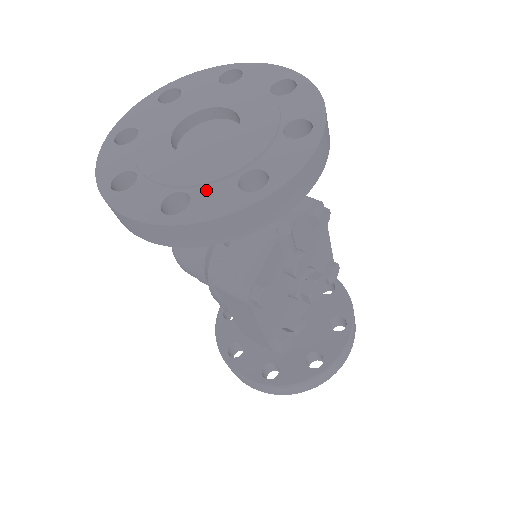
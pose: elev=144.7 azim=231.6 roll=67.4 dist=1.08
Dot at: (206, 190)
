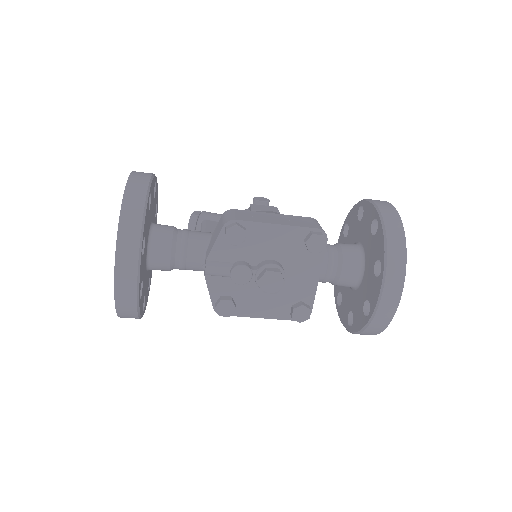
Dot at: occluded
